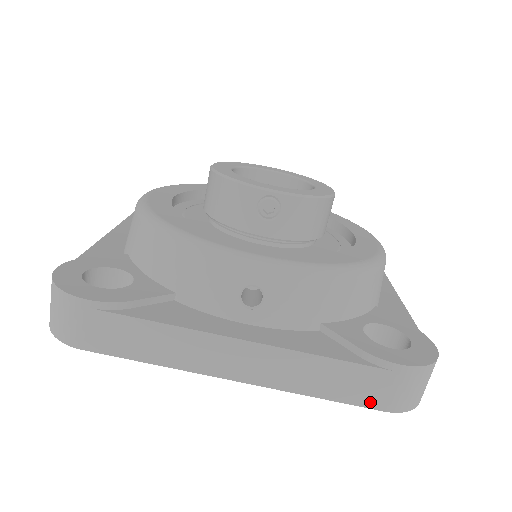
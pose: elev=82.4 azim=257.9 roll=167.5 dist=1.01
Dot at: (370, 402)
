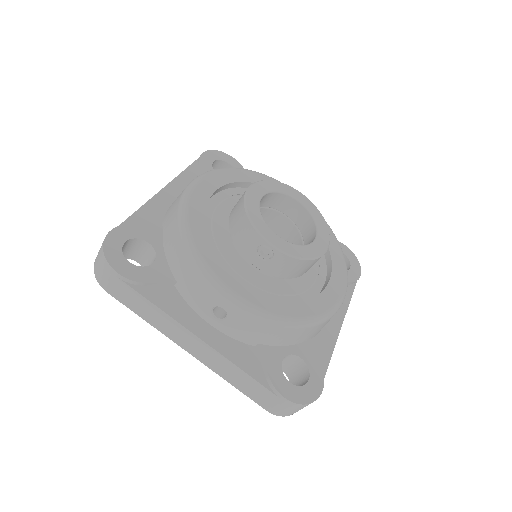
Dot at: (260, 403)
